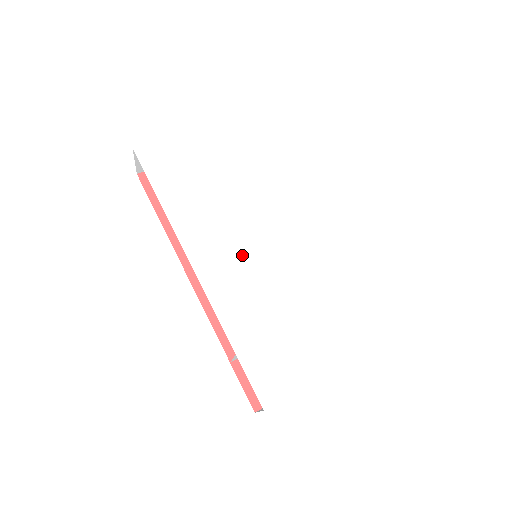
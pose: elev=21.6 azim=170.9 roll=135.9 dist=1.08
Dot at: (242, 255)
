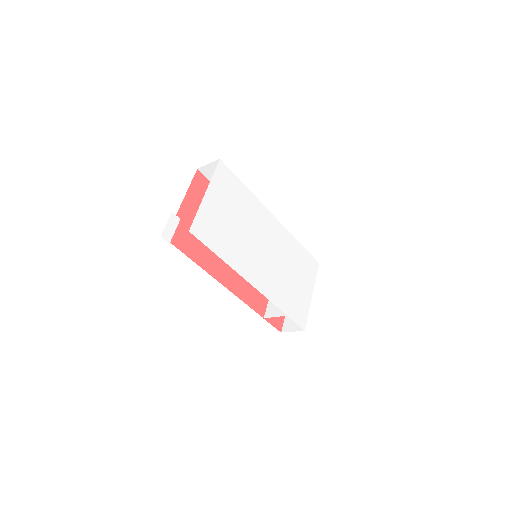
Dot at: (265, 264)
